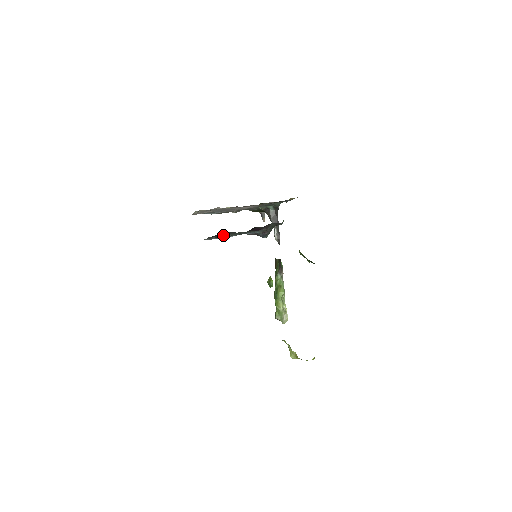
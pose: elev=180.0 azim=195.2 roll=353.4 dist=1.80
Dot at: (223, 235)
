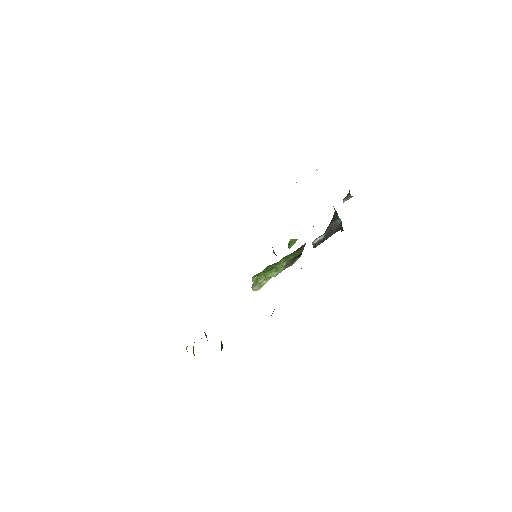
Dot at: occluded
